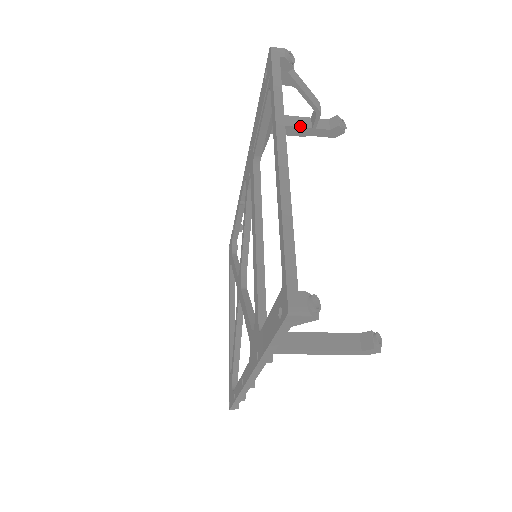
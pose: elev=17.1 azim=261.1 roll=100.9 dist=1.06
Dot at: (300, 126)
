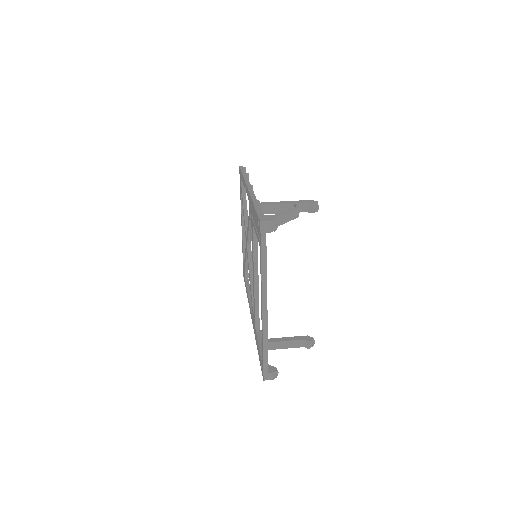
Dot at: occluded
